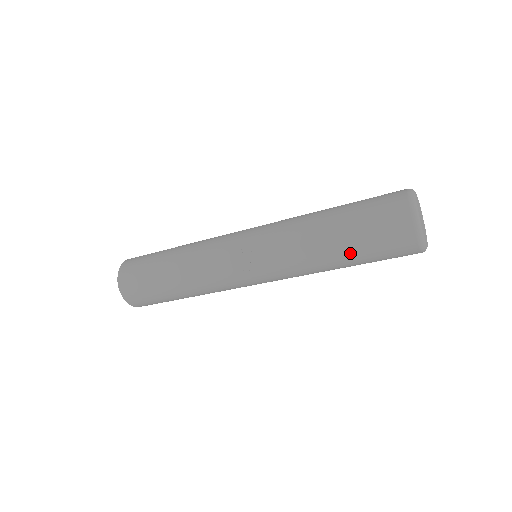
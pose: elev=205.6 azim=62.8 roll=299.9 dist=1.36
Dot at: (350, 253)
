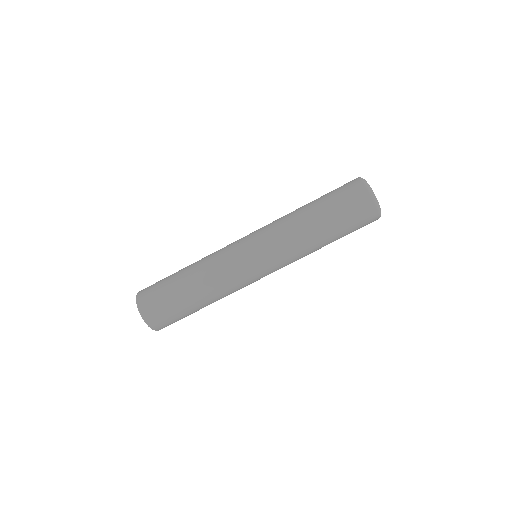
Dot at: (323, 209)
